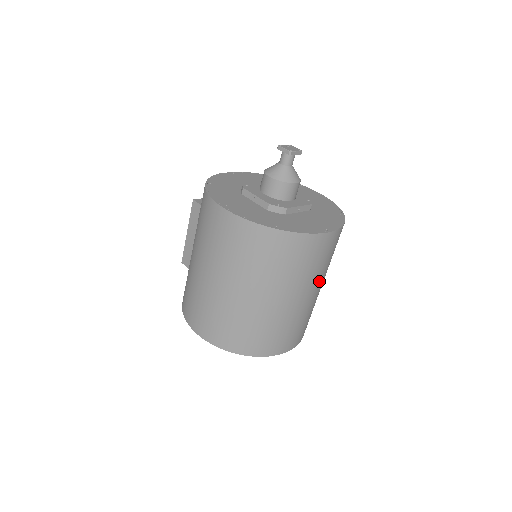
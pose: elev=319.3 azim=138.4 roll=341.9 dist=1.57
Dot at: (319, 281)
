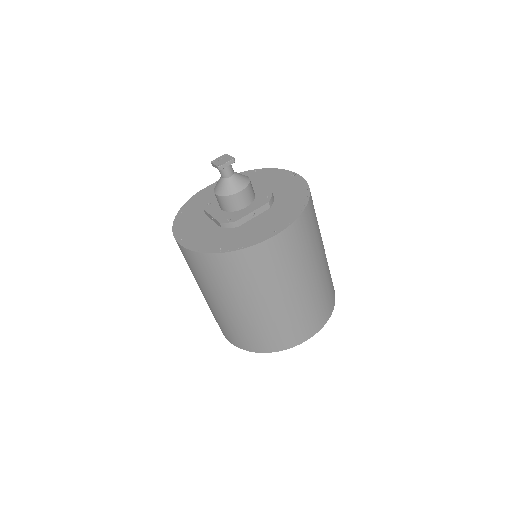
Dot at: (303, 273)
